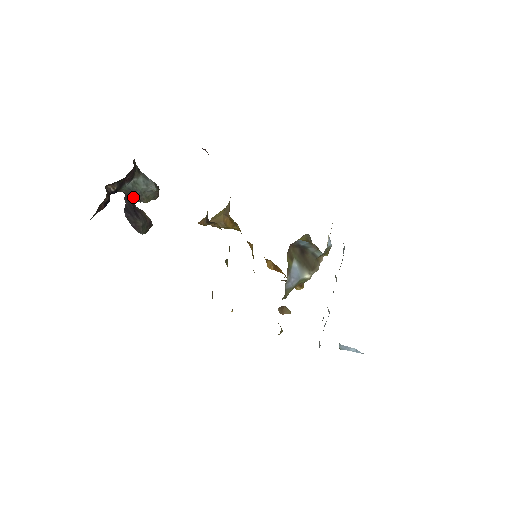
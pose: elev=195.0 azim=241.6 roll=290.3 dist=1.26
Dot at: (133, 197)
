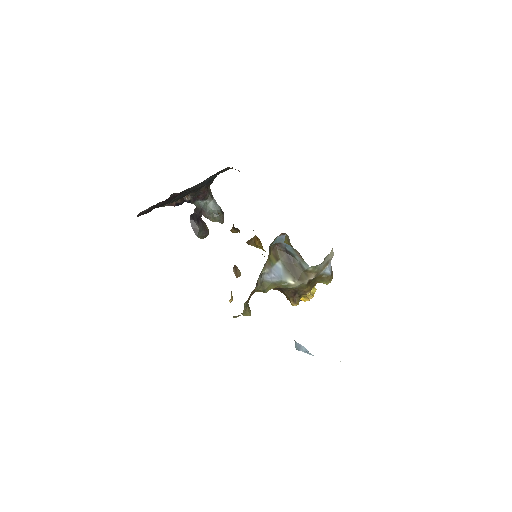
Dot at: (202, 212)
